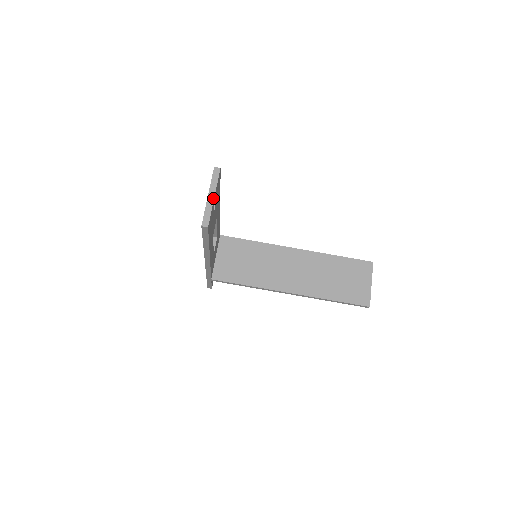
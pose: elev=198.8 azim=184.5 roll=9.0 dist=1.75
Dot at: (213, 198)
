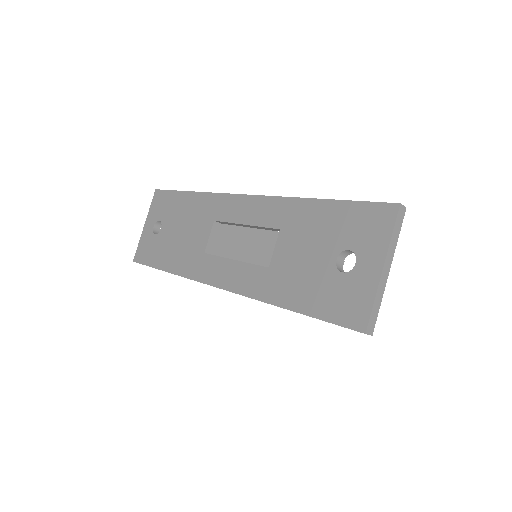
Dot at: (388, 273)
